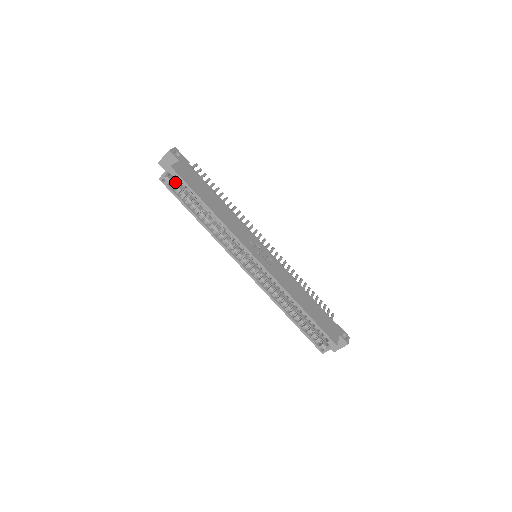
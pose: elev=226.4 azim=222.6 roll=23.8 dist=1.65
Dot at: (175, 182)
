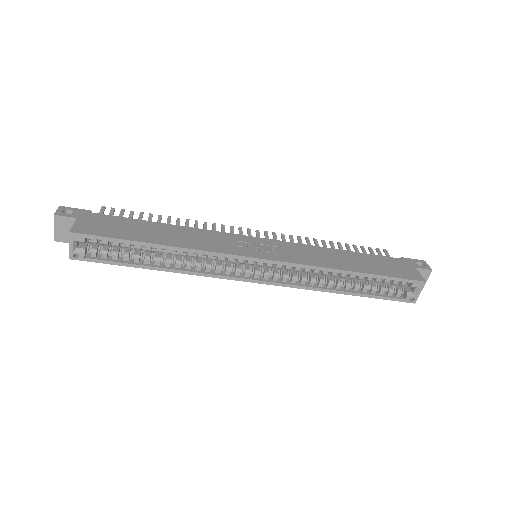
Dot at: (92, 247)
